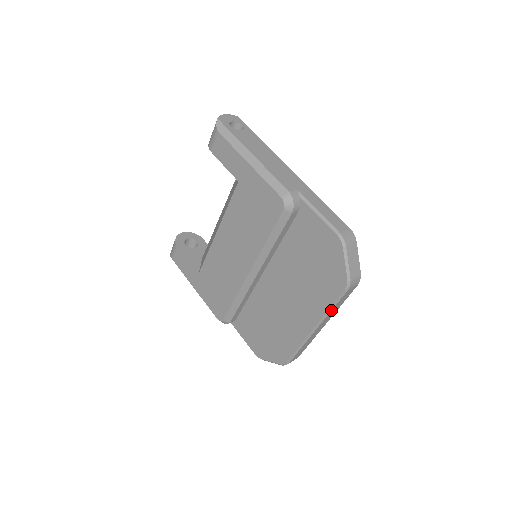
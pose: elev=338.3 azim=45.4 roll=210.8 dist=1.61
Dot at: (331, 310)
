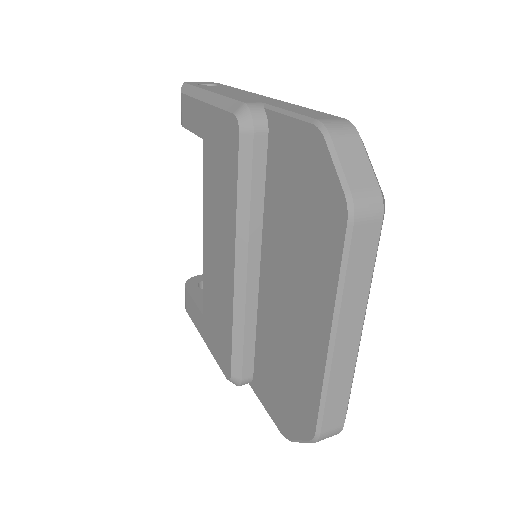
Dot at: (343, 282)
